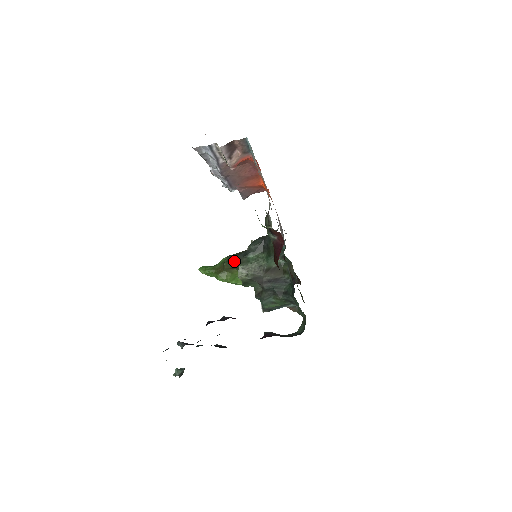
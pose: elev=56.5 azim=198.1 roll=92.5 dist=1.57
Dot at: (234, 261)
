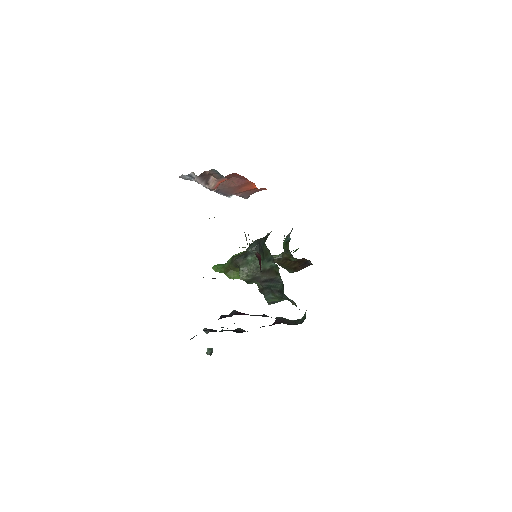
Dot at: (236, 263)
